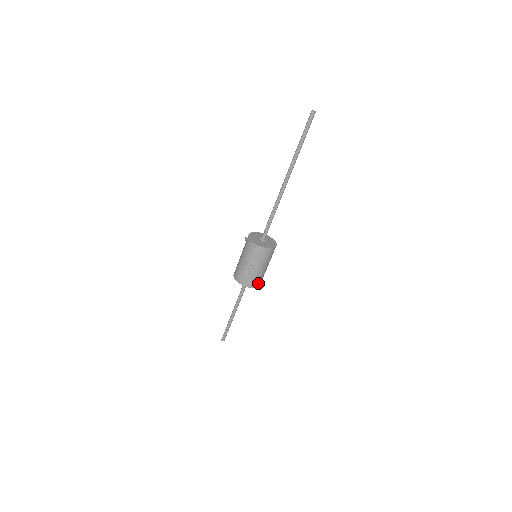
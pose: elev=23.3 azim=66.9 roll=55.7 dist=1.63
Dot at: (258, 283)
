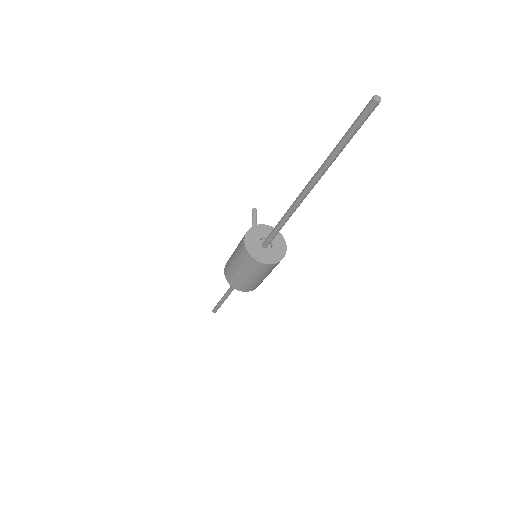
Dot at: (255, 287)
